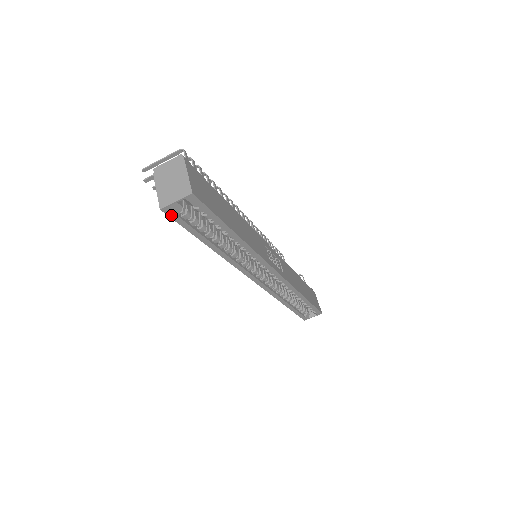
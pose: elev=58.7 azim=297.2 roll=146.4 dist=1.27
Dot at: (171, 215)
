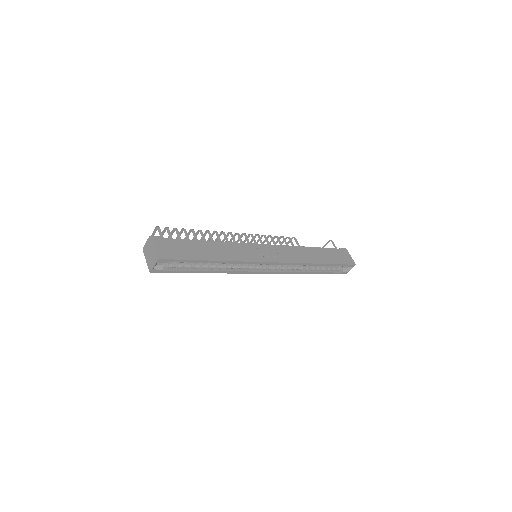
Dot at: (159, 272)
